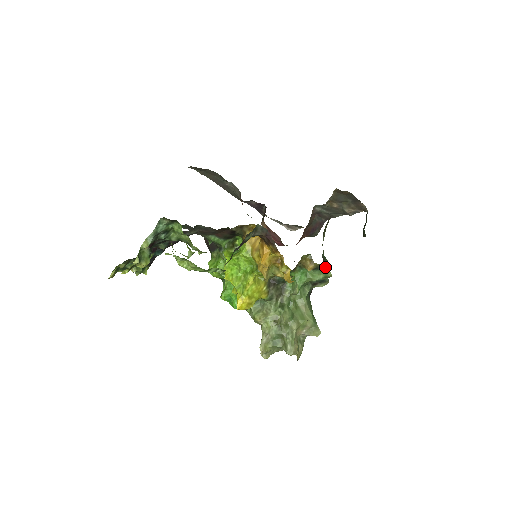
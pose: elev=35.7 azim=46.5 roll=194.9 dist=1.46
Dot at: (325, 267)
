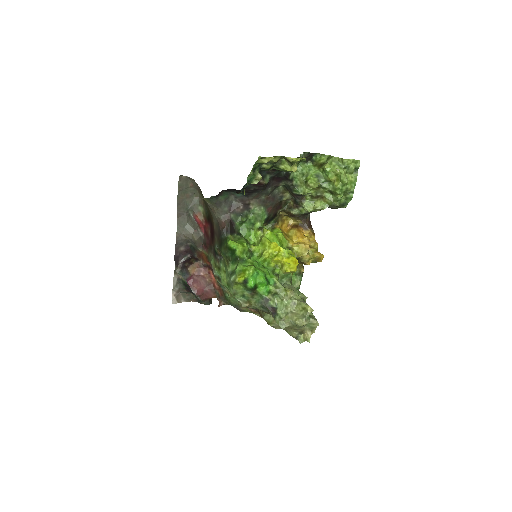
Dot at: occluded
